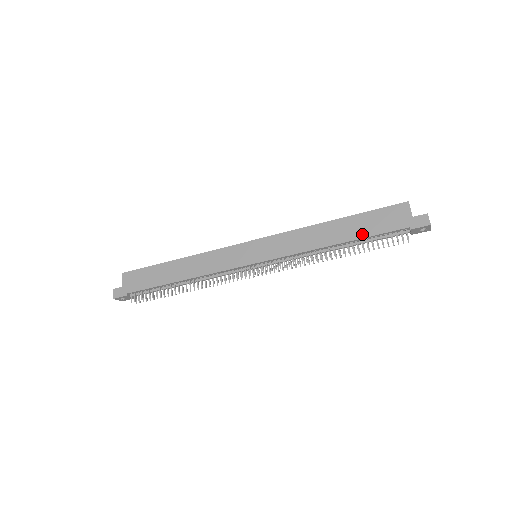
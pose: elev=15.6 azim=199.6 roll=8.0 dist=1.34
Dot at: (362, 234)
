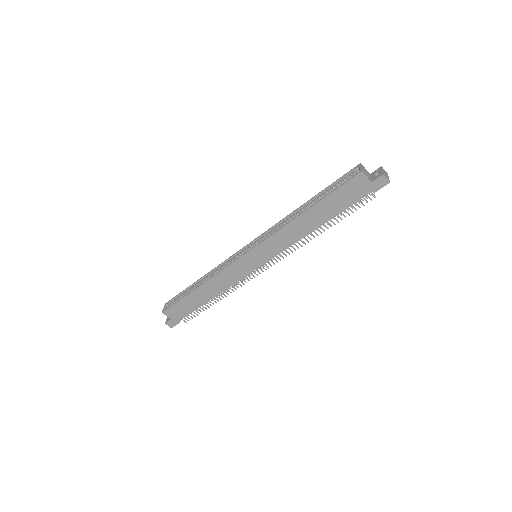
Dot at: (335, 212)
